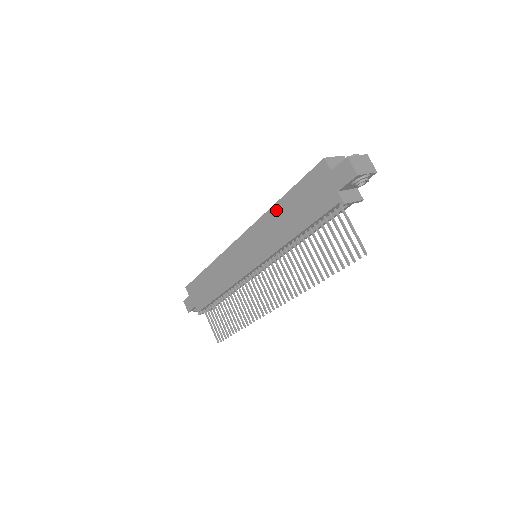
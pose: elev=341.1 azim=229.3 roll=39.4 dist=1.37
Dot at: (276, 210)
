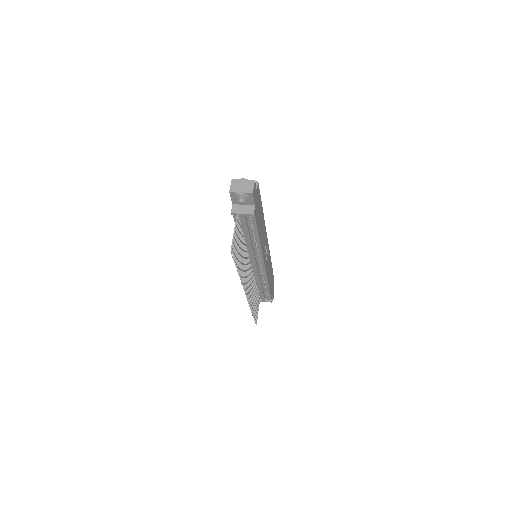
Dot at: occluded
